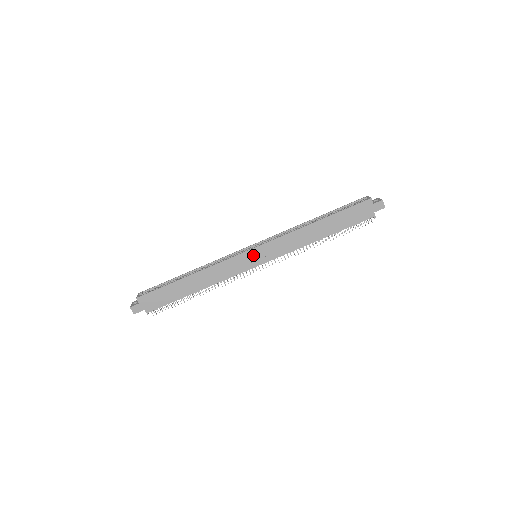
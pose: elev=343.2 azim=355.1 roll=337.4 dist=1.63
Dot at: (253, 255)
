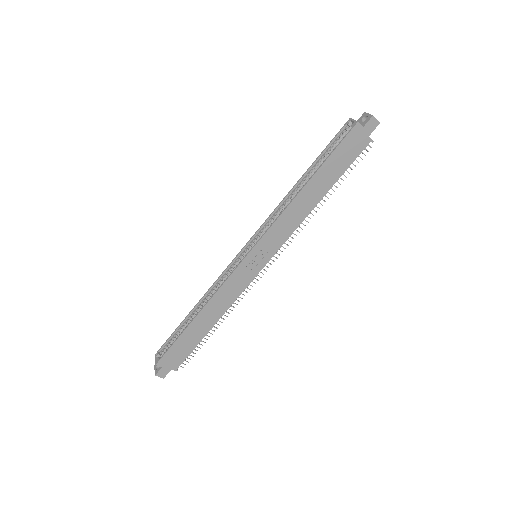
Dot at: (253, 259)
